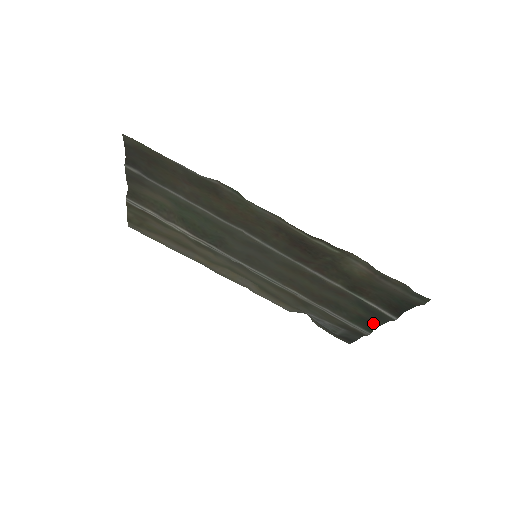
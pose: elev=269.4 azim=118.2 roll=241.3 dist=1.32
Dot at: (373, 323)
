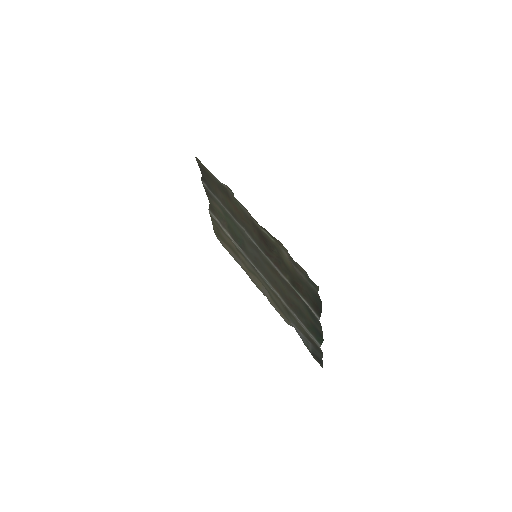
Dot at: (319, 332)
